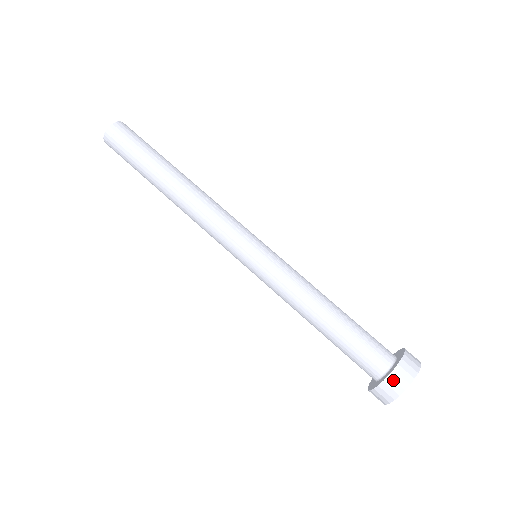
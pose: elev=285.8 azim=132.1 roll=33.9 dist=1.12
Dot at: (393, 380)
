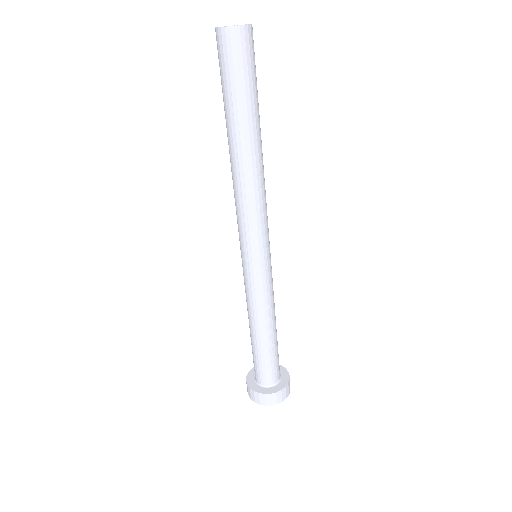
Dot at: (259, 396)
